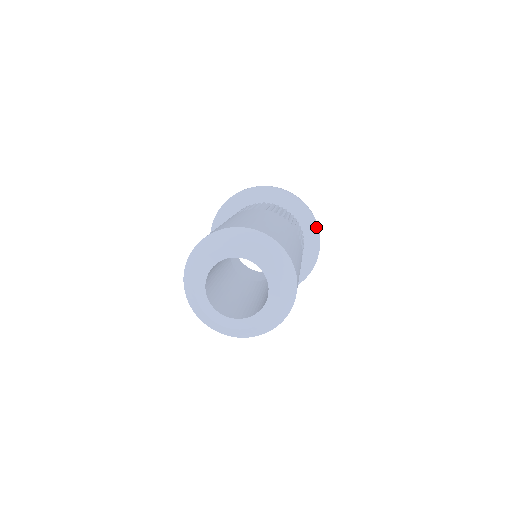
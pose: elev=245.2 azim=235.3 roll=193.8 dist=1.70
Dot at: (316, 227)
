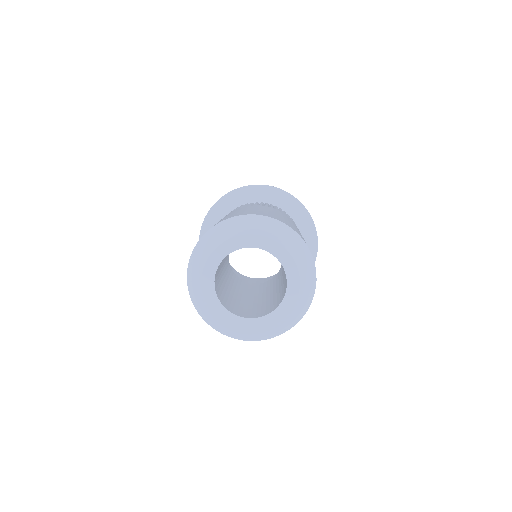
Dot at: (288, 195)
